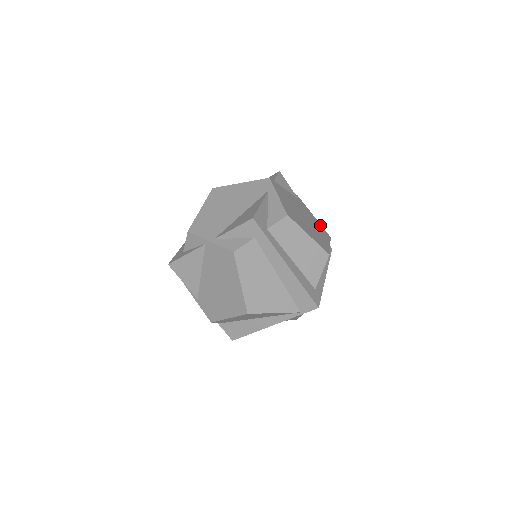
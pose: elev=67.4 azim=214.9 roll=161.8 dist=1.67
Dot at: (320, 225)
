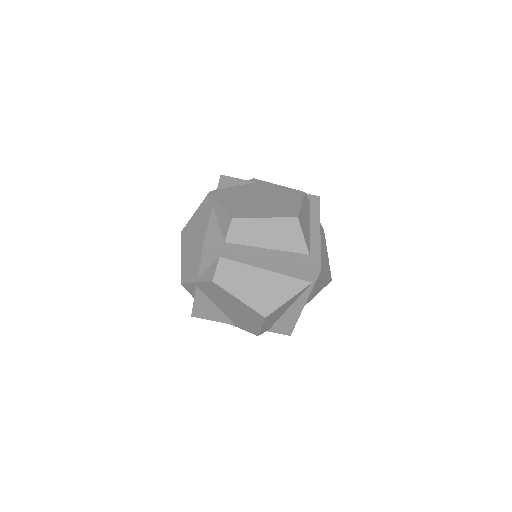
Dot at: (288, 189)
